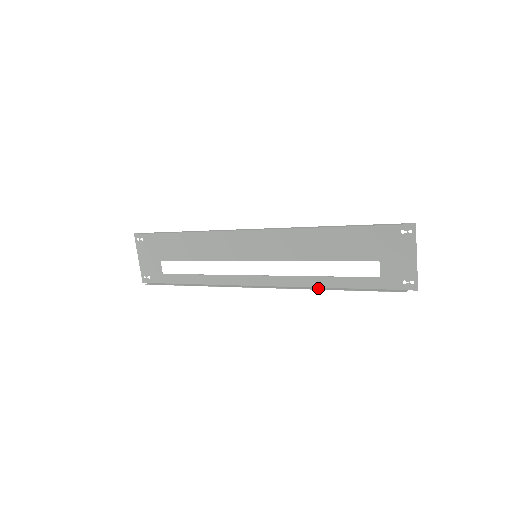
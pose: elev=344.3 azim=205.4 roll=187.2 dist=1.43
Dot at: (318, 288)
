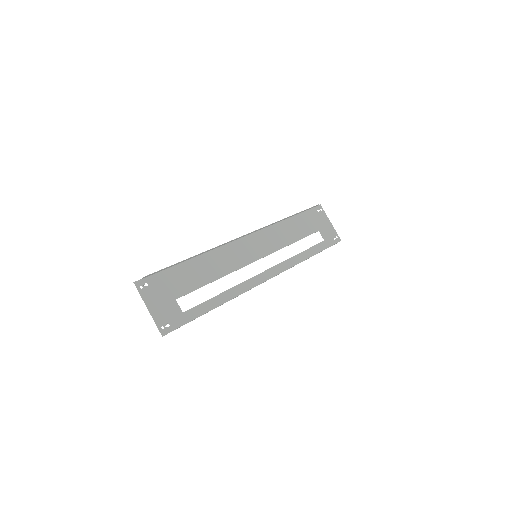
Dot at: occluded
